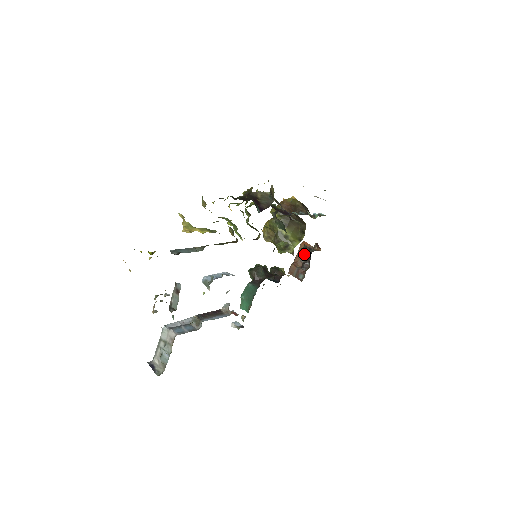
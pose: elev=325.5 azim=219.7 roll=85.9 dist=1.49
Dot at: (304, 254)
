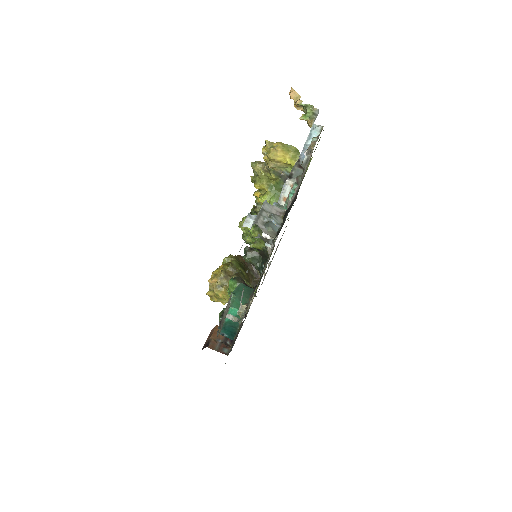
Dot at: (221, 335)
